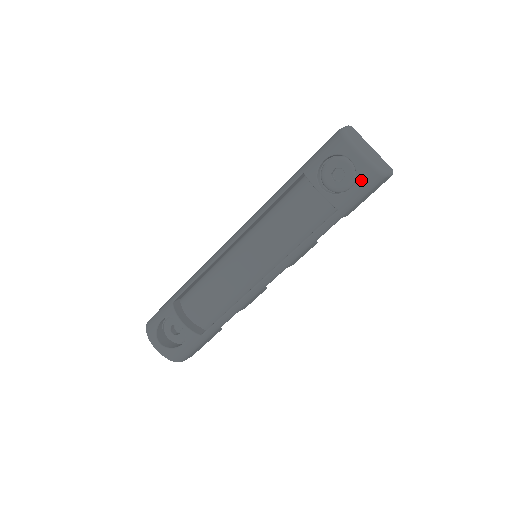
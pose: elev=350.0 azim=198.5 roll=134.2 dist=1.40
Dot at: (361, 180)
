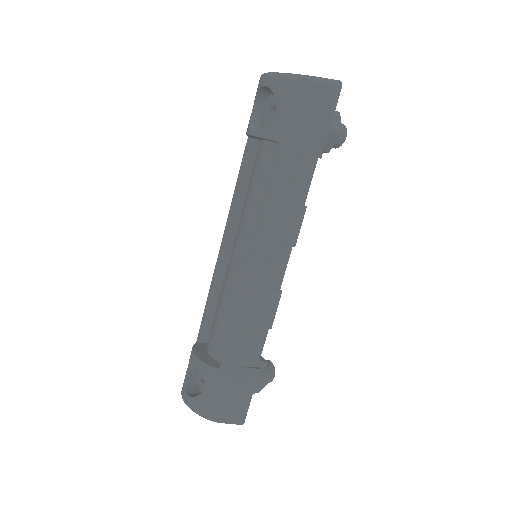
Dot at: (282, 96)
